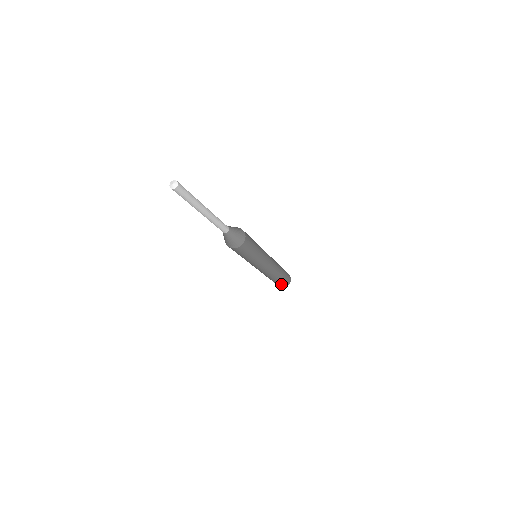
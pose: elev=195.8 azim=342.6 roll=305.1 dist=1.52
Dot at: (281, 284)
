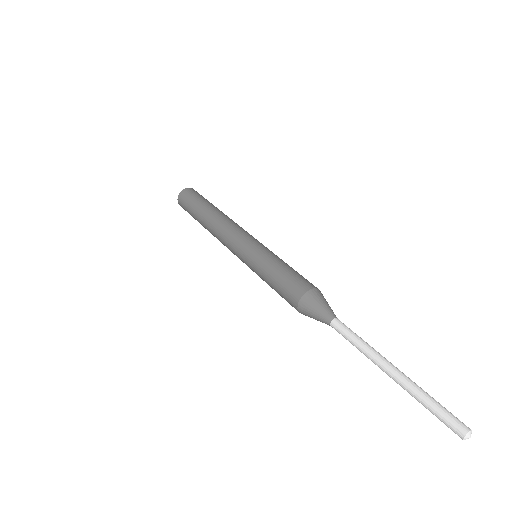
Dot at: occluded
